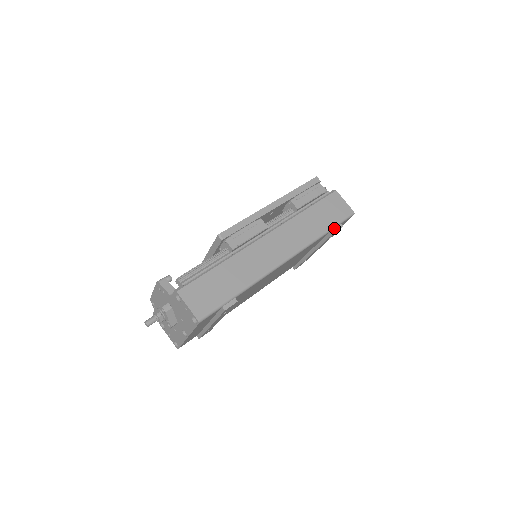
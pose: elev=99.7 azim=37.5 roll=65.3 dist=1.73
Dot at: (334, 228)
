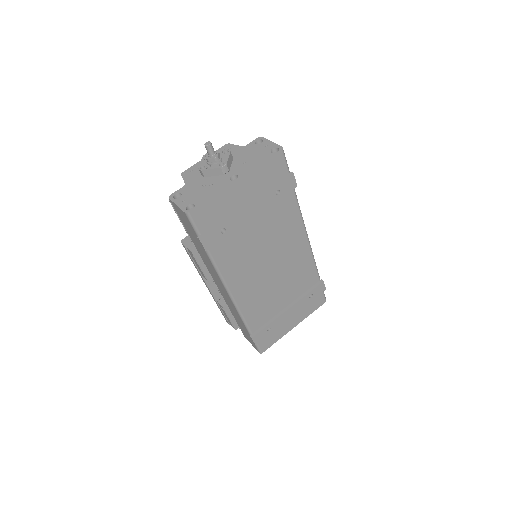
Dot at: (322, 281)
